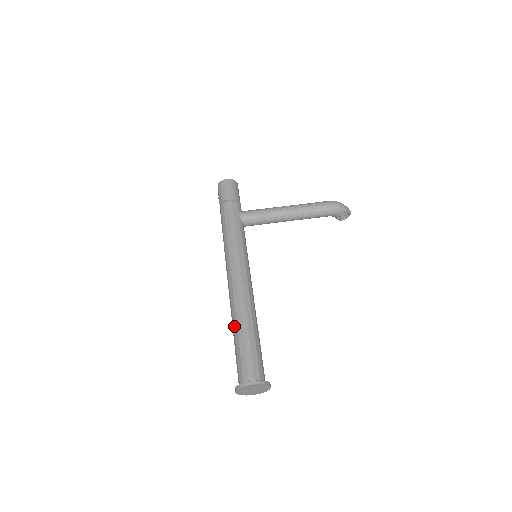
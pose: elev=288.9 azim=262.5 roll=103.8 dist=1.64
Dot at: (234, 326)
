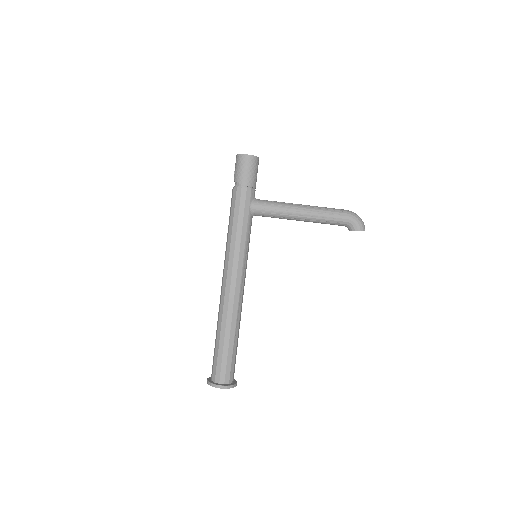
Dot at: (218, 328)
